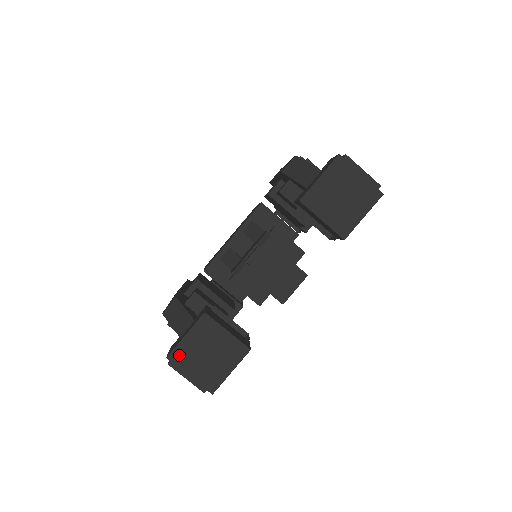
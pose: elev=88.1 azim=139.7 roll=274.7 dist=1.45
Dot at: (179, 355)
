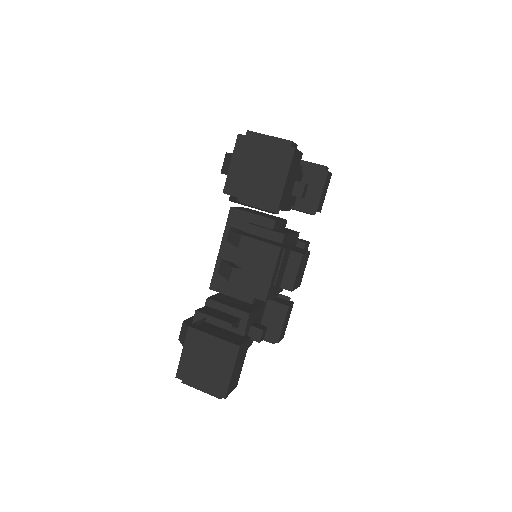
Dot at: (184, 371)
